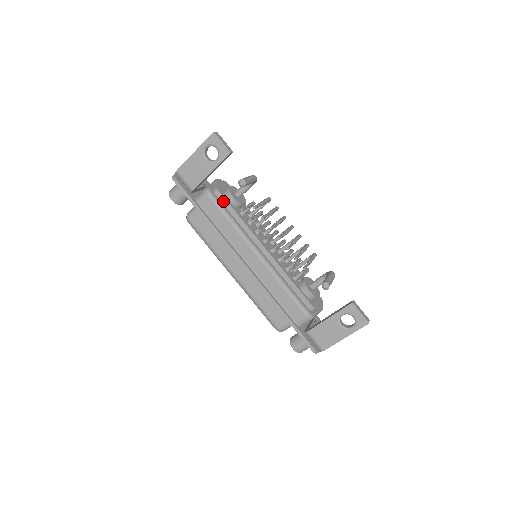
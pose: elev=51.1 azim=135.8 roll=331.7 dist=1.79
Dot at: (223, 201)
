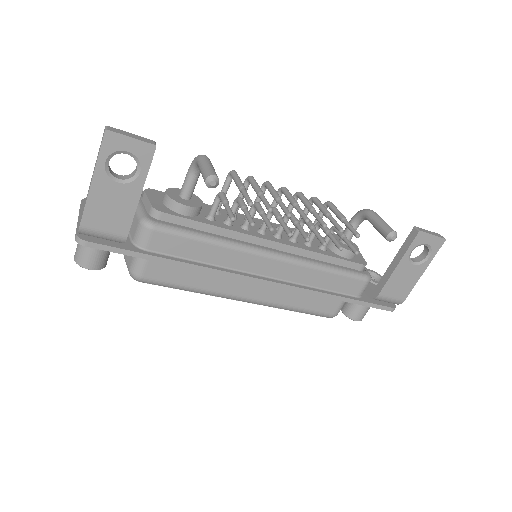
Dot at: (177, 221)
